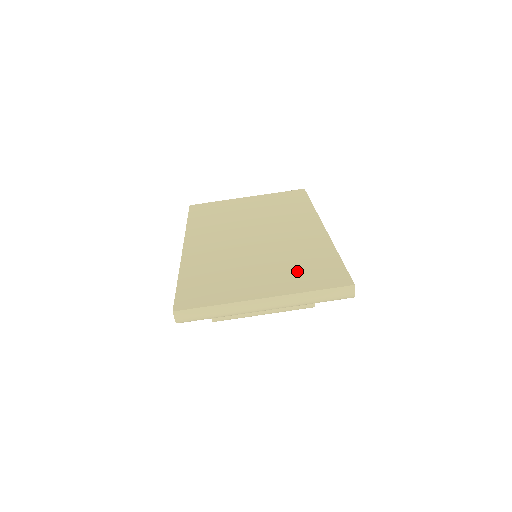
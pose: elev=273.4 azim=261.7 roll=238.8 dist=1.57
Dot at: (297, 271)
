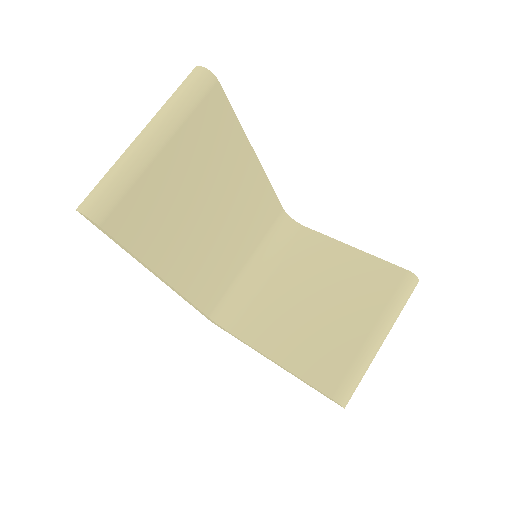
Dot at: occluded
